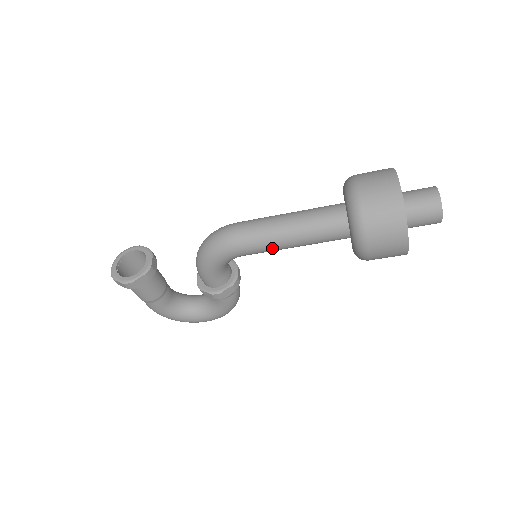
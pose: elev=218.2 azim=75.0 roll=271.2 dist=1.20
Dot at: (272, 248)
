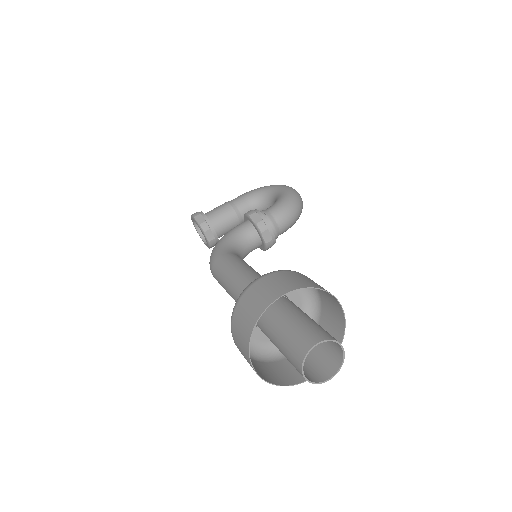
Dot at: occluded
